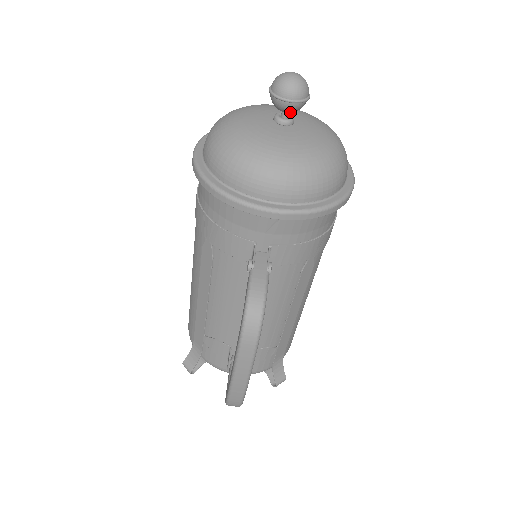
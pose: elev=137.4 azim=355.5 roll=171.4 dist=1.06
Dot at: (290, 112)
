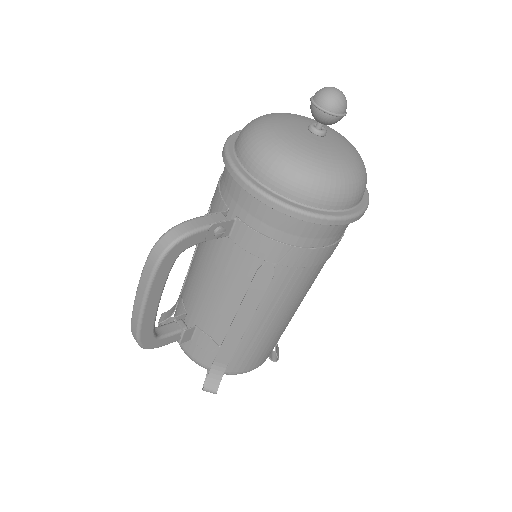
Dot at: (319, 121)
